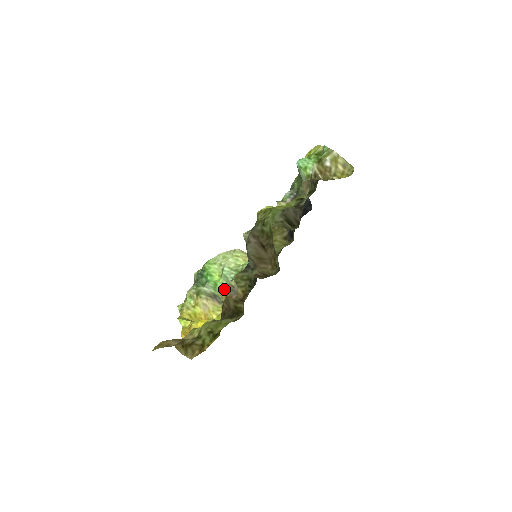
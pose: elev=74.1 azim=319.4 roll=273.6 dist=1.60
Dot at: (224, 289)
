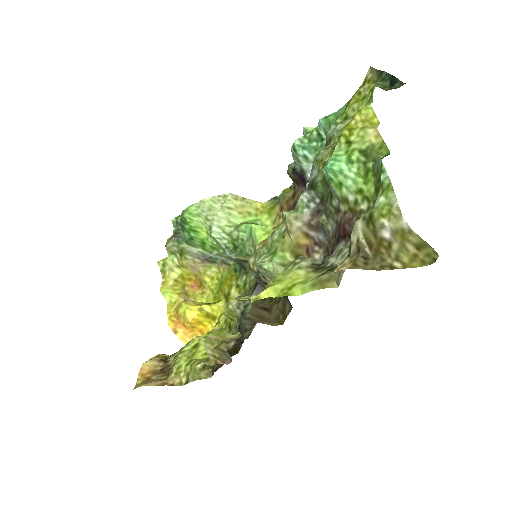
Dot at: (212, 352)
